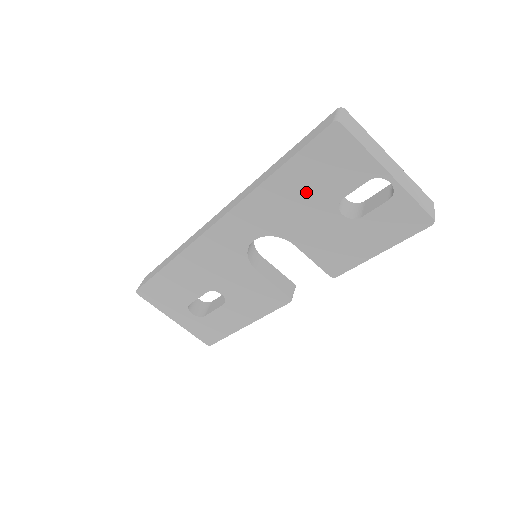
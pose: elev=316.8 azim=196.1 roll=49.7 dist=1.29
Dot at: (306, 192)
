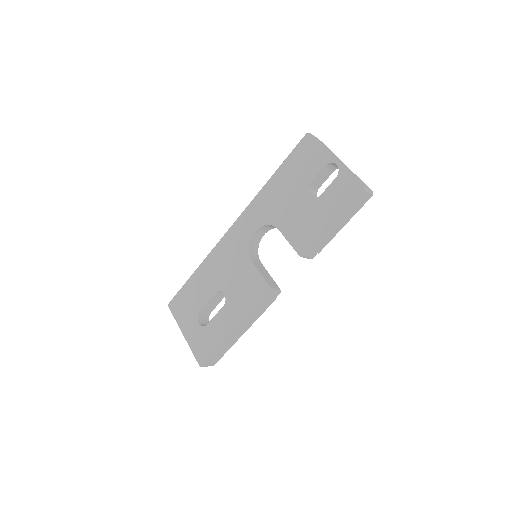
Dot at: (290, 184)
